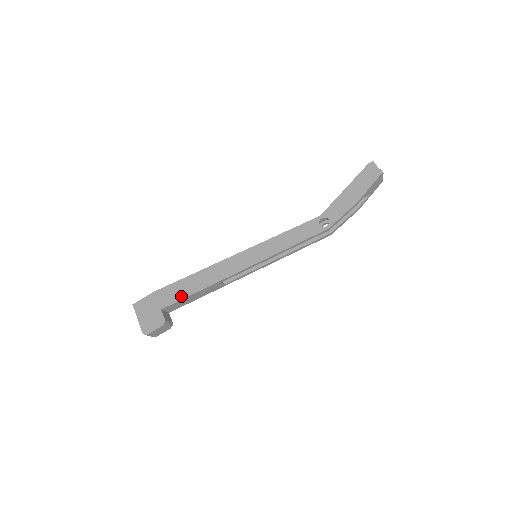
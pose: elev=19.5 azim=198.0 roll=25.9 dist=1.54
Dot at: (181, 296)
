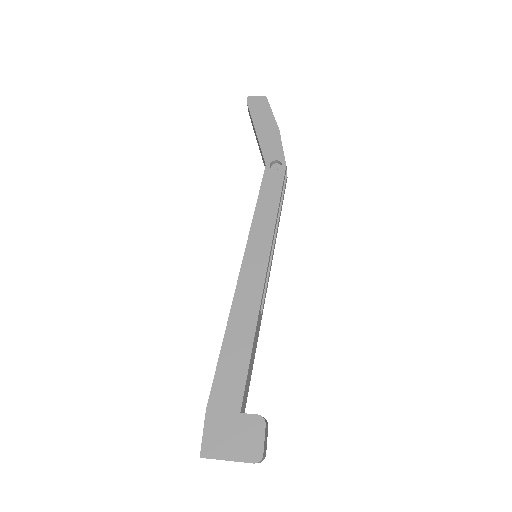
Dot at: (242, 372)
